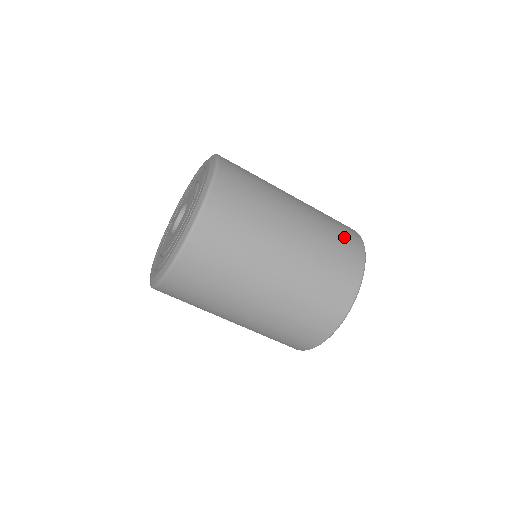
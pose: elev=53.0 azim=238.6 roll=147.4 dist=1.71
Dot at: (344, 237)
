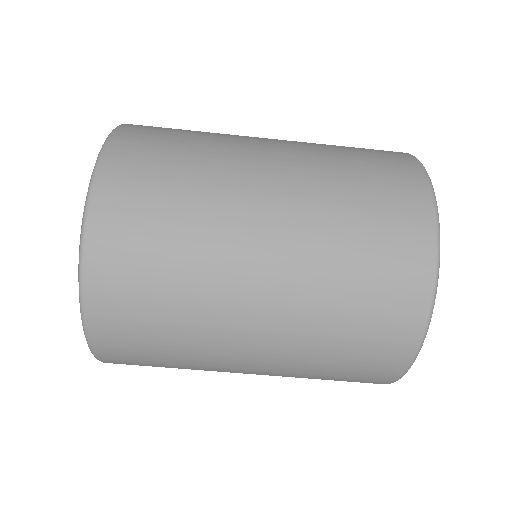
Dot at: (373, 155)
